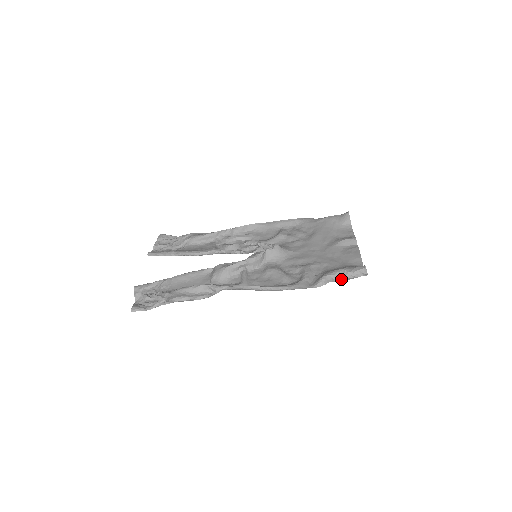
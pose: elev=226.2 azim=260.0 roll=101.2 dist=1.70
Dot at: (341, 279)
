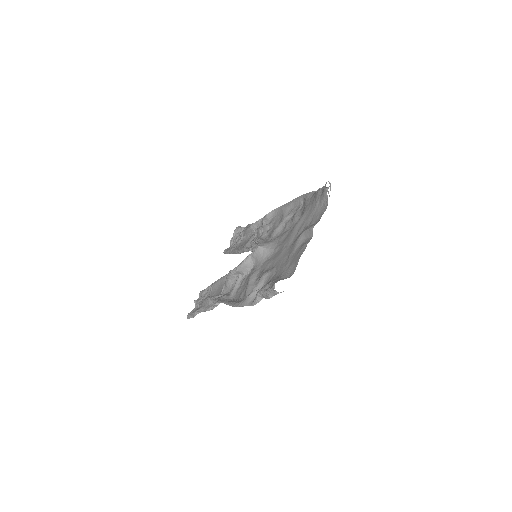
Dot at: (266, 297)
